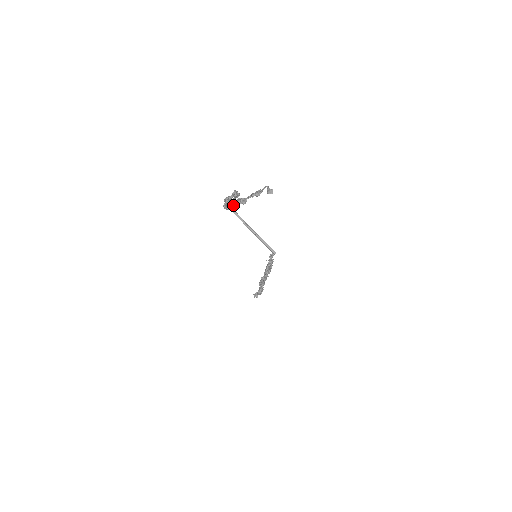
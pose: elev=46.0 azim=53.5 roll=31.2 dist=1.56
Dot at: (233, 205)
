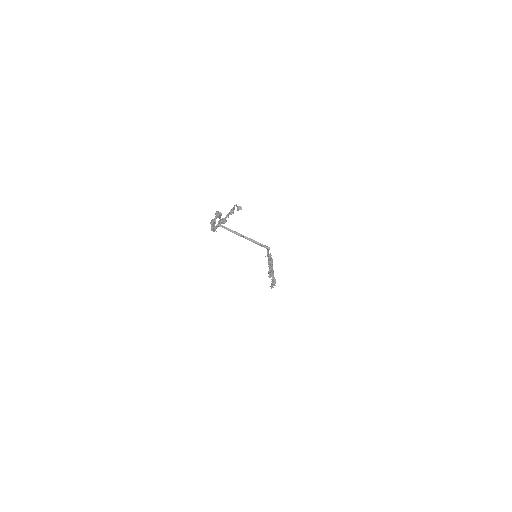
Dot at: (217, 227)
